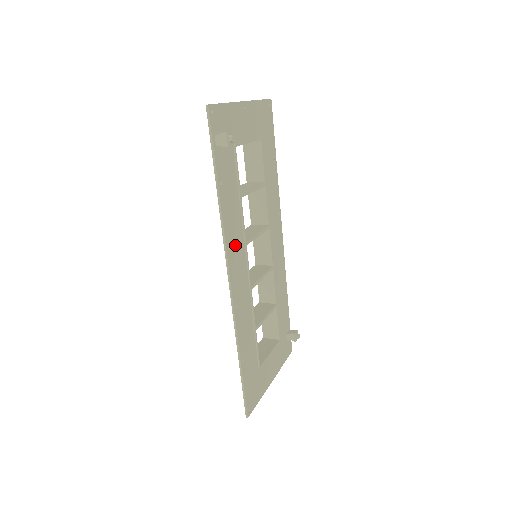
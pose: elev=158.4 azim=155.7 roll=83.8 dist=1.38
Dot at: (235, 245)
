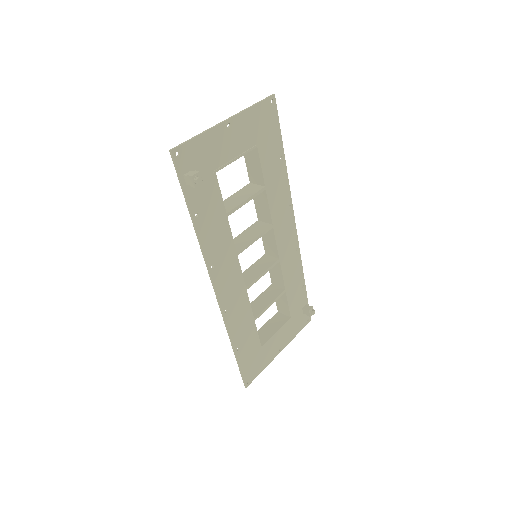
Dot at: (221, 261)
